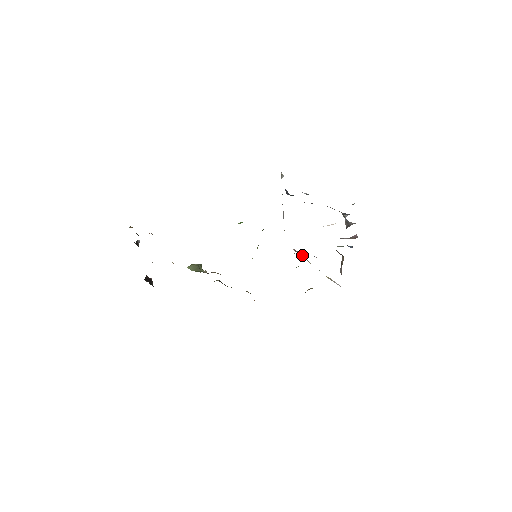
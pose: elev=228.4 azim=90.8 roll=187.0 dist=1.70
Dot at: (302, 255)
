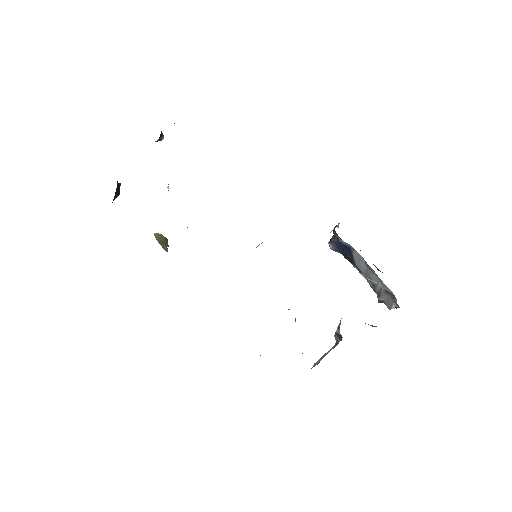
Dot at: occluded
